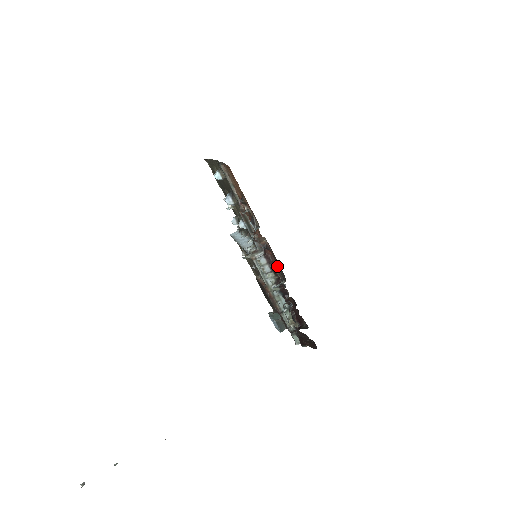
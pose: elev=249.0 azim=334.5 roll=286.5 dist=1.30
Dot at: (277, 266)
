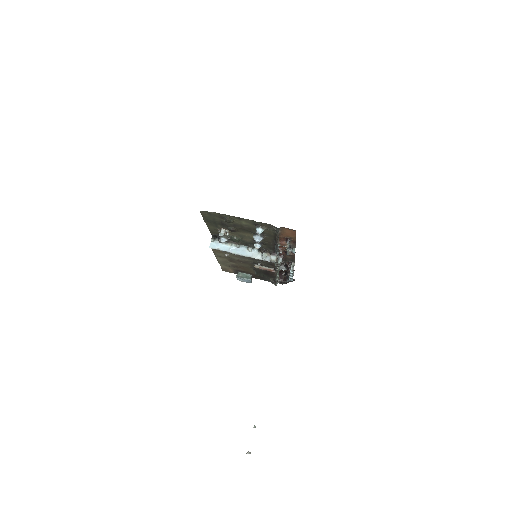
Dot at: (286, 257)
